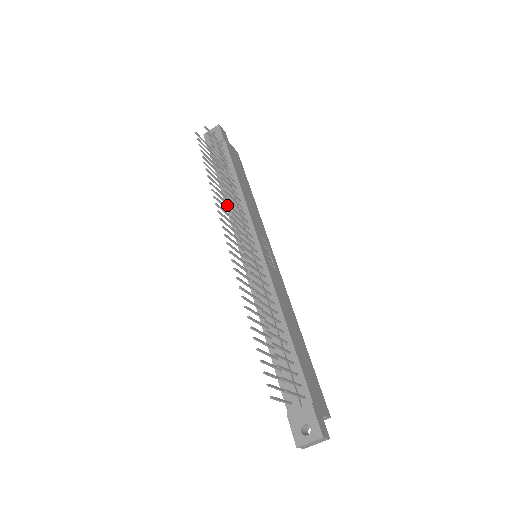
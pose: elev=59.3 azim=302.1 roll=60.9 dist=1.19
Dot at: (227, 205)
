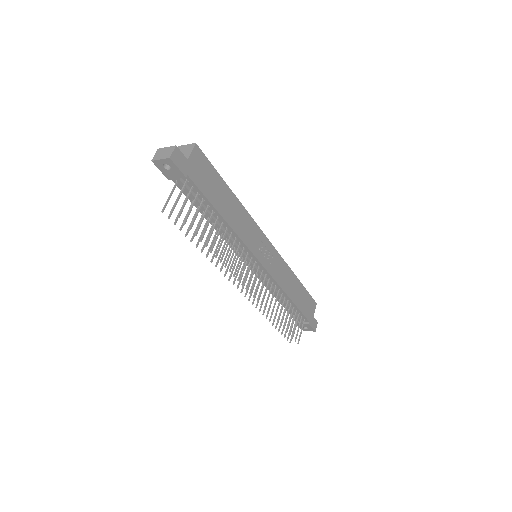
Dot at: occluded
